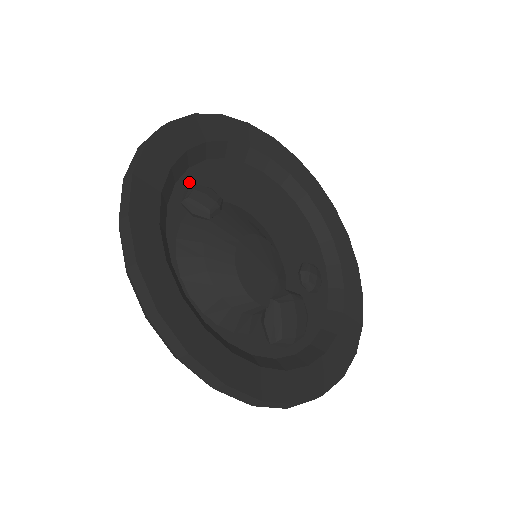
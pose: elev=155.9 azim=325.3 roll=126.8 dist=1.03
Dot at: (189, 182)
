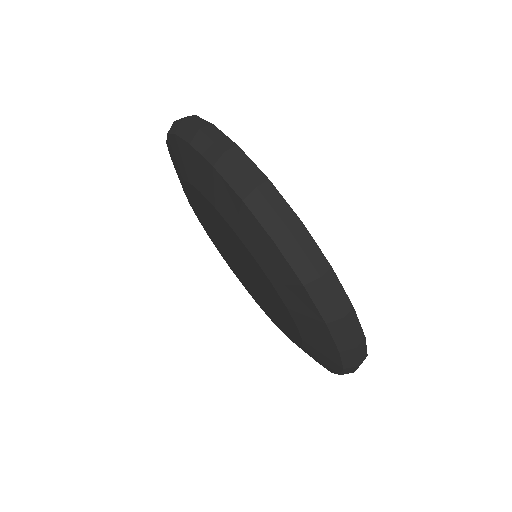
Dot at: occluded
